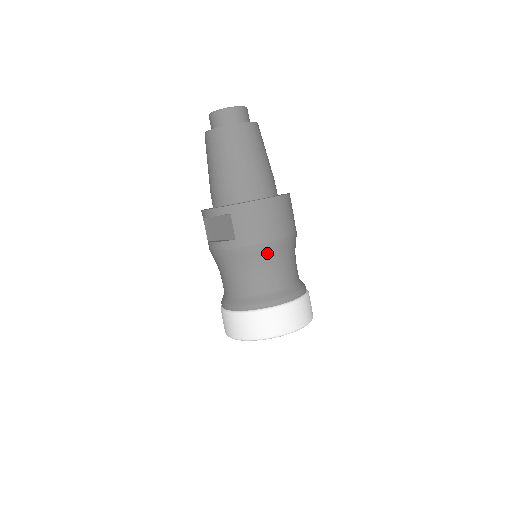
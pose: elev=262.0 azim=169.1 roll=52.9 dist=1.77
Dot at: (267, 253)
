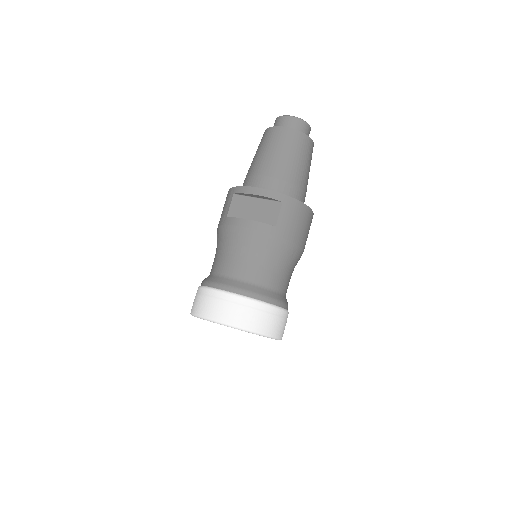
Dot at: (291, 254)
